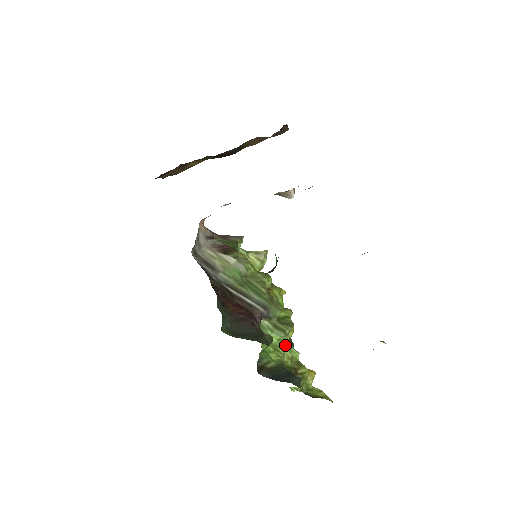
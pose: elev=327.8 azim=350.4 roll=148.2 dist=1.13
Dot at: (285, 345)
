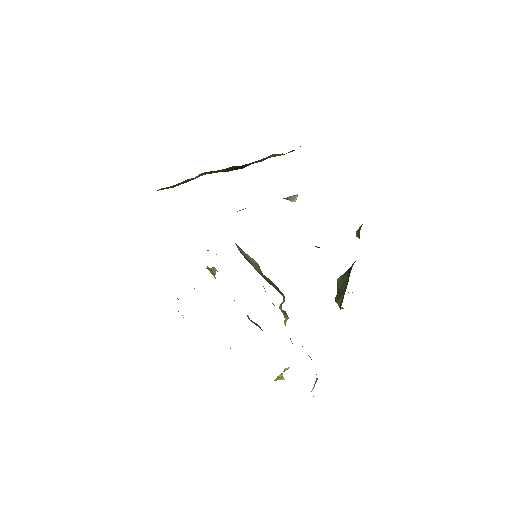
Dot at: occluded
